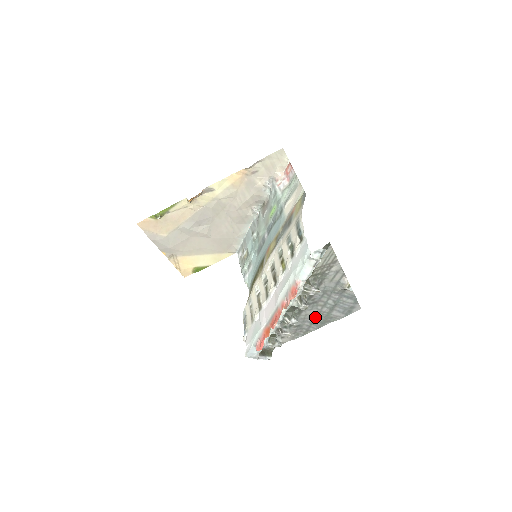
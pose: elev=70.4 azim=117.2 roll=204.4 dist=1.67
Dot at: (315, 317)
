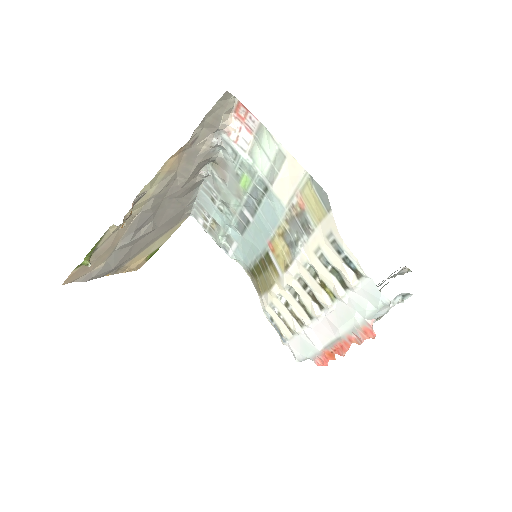
Dot at: occluded
